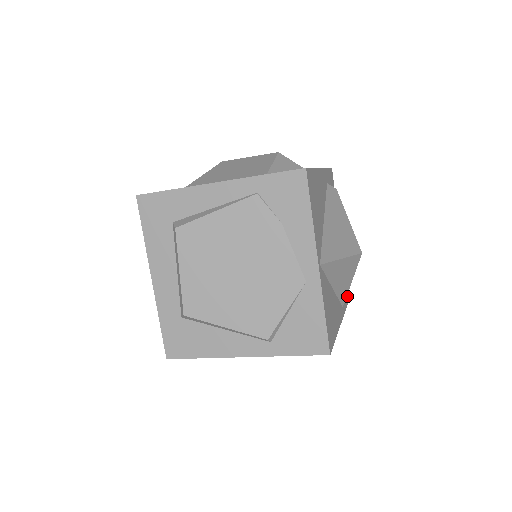
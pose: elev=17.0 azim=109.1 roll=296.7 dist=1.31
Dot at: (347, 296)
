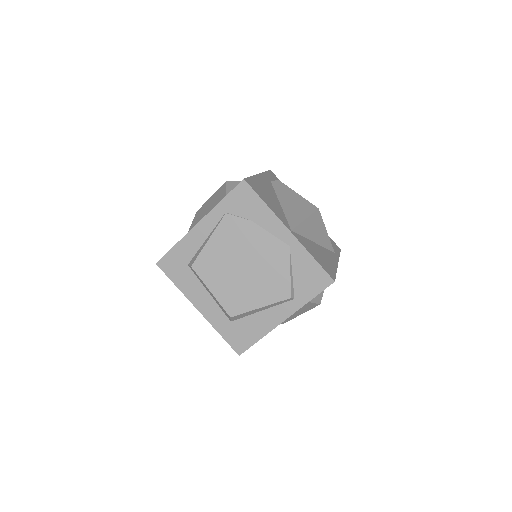
Dot at: (337, 246)
